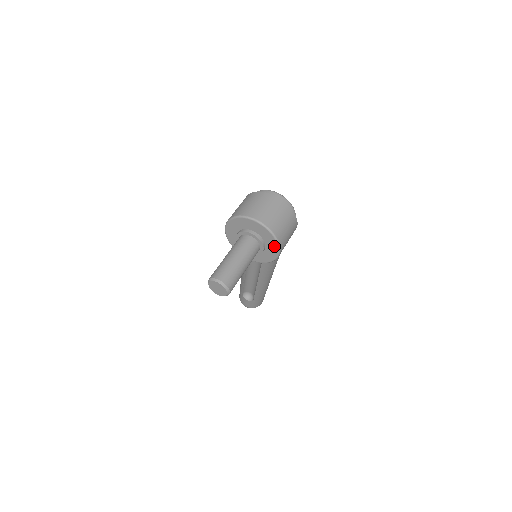
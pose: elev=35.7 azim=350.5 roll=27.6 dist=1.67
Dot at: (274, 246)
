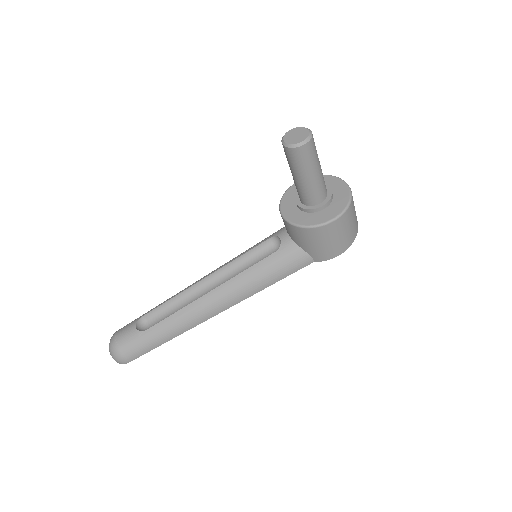
Dot at: (337, 211)
